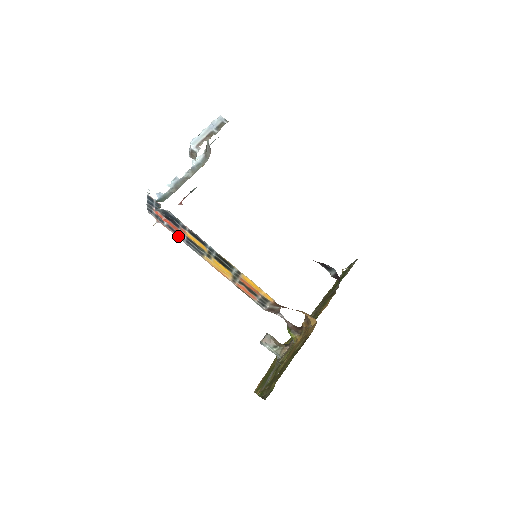
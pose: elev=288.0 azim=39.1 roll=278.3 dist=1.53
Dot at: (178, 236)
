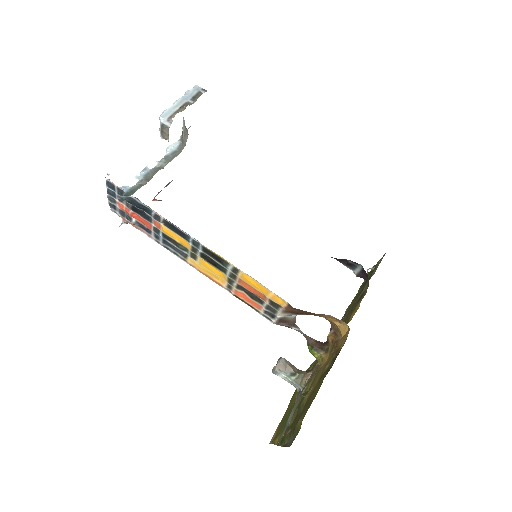
Dot at: (152, 236)
